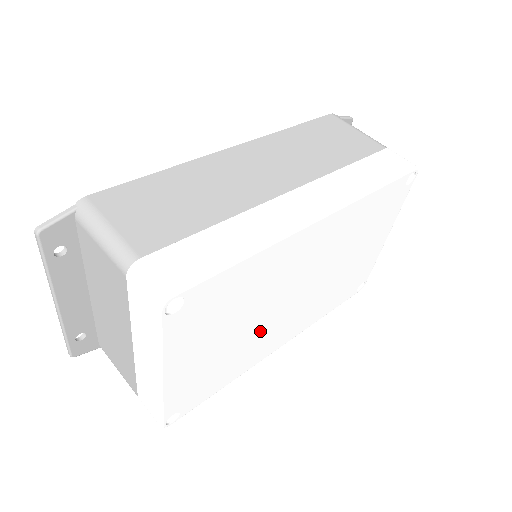
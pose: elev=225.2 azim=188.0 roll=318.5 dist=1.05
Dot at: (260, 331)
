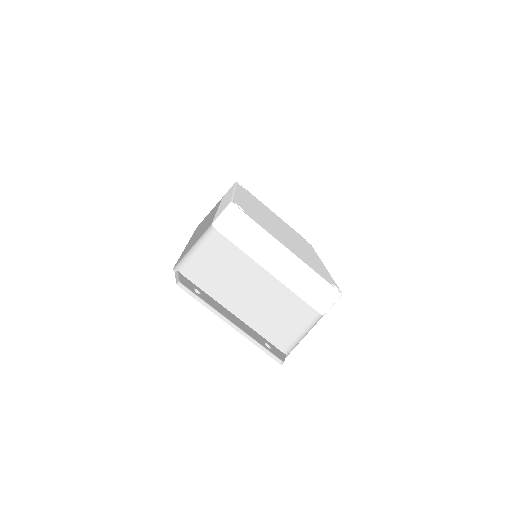
Dot at: (296, 245)
